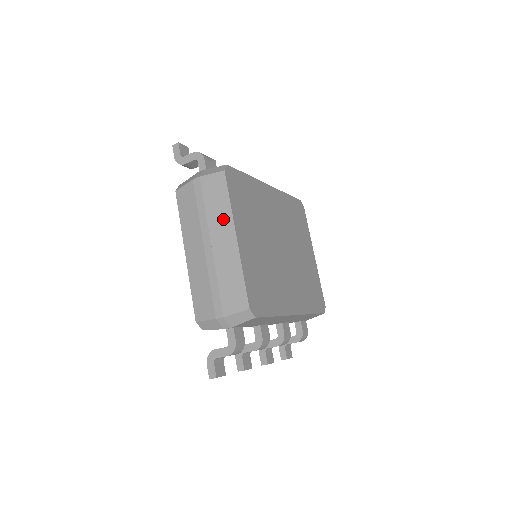
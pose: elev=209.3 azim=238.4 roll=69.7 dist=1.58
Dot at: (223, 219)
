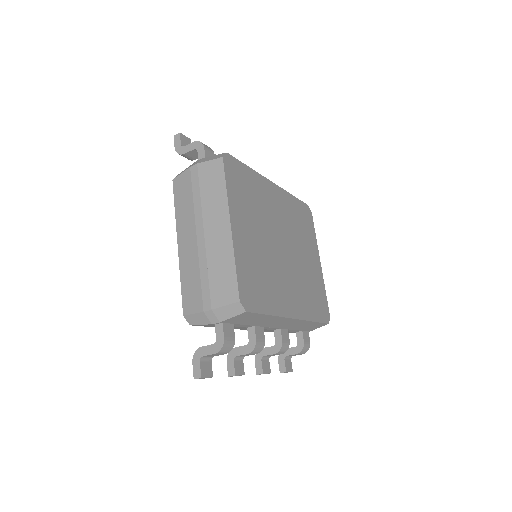
Dot at: (218, 206)
